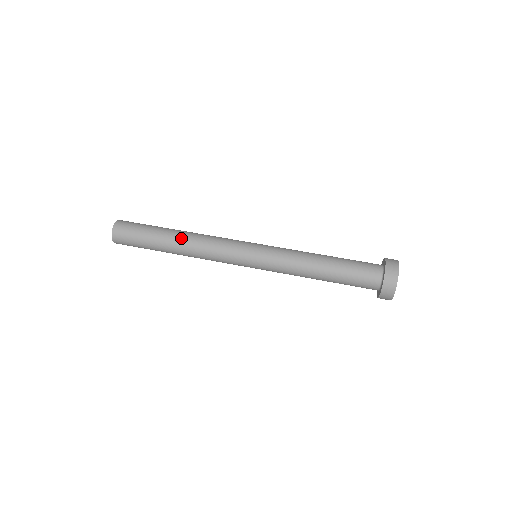
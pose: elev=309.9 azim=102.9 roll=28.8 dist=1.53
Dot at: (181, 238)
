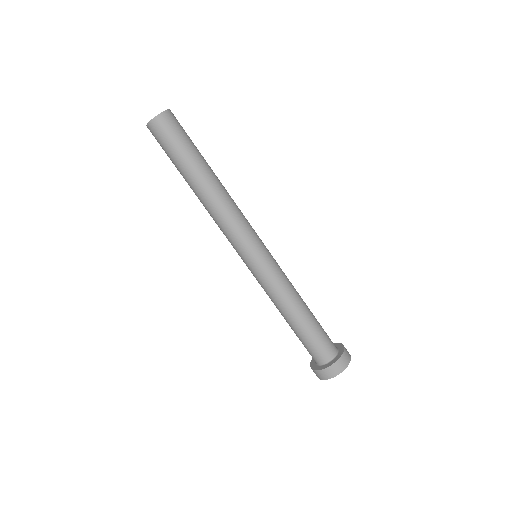
Dot at: (211, 186)
